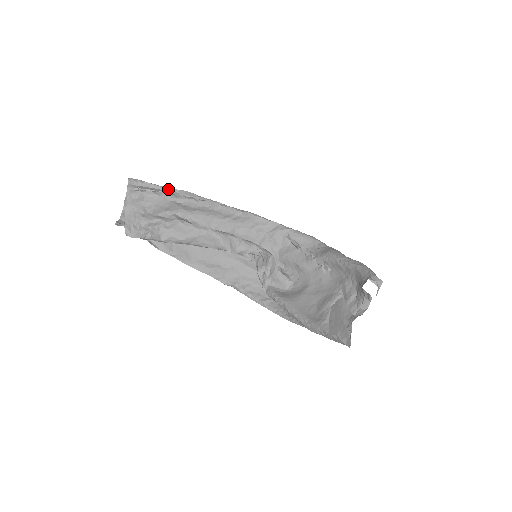
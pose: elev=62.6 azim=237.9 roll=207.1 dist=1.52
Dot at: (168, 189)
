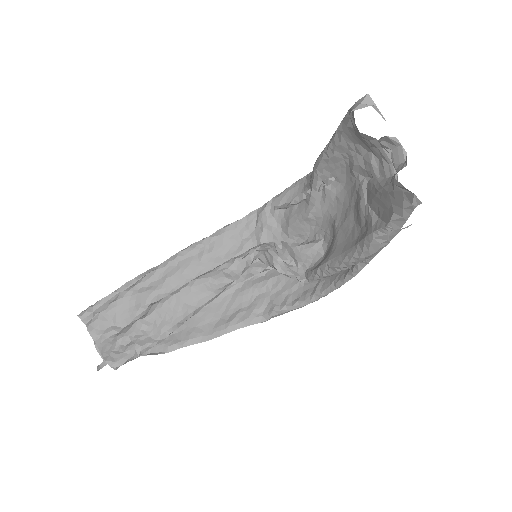
Dot at: (122, 288)
